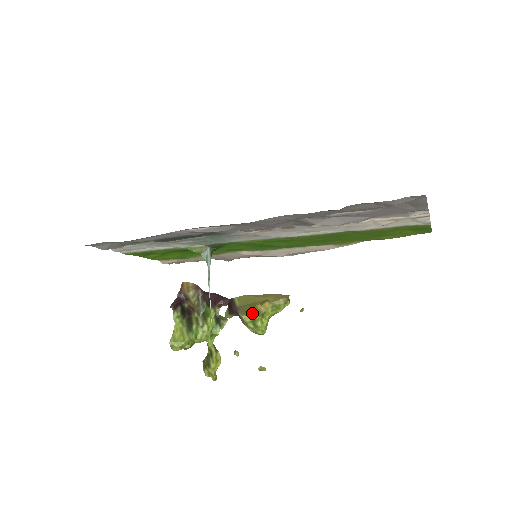
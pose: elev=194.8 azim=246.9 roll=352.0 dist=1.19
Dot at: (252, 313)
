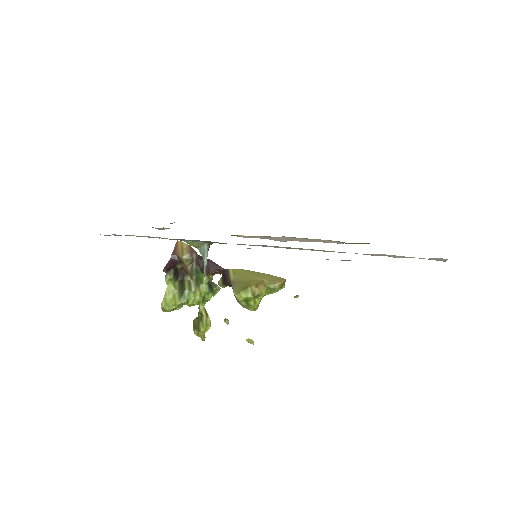
Dot at: (246, 294)
